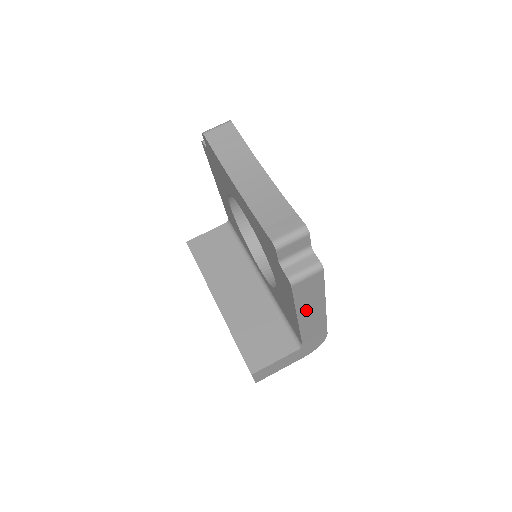
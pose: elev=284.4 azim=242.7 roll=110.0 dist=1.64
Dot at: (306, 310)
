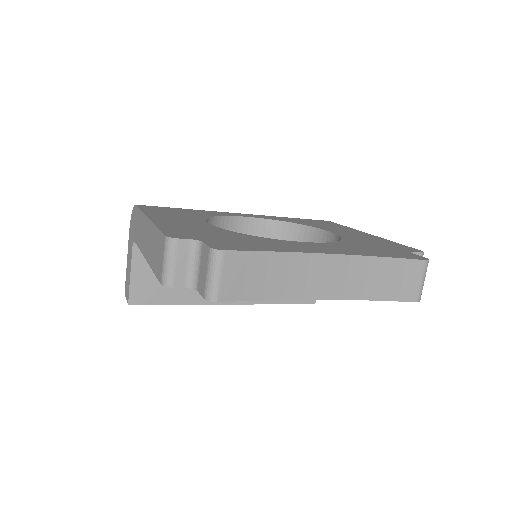
Dot at: occluded
